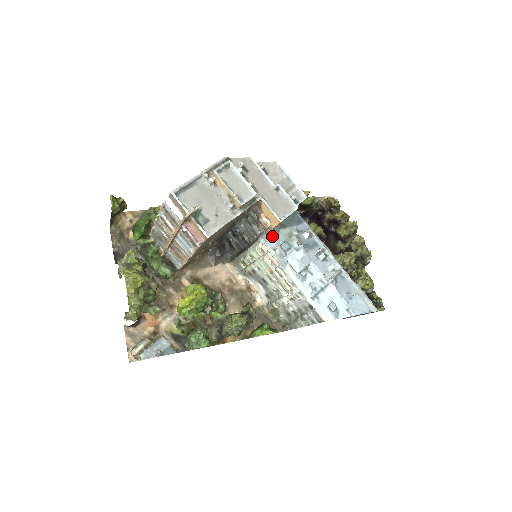
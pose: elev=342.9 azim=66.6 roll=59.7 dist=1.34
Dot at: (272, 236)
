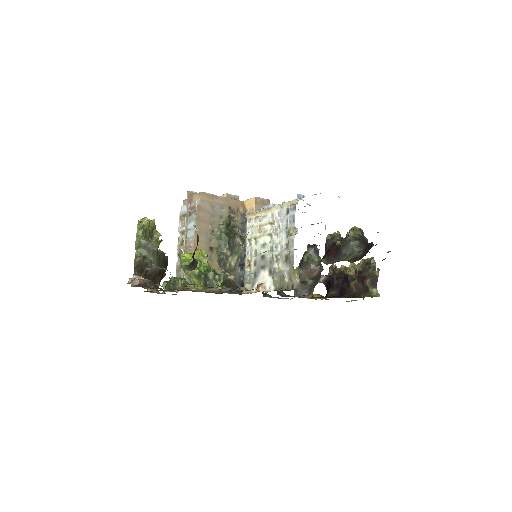
Dot at: occluded
